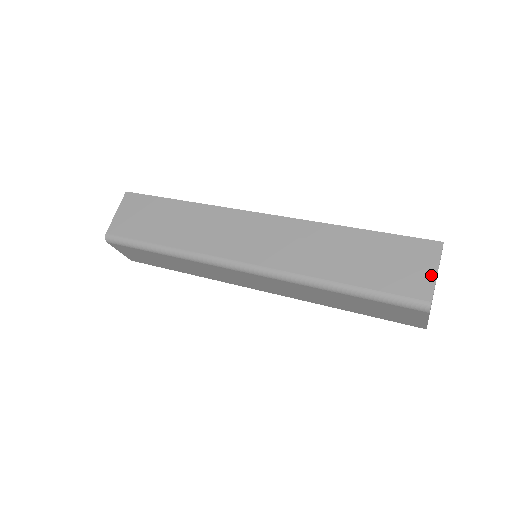
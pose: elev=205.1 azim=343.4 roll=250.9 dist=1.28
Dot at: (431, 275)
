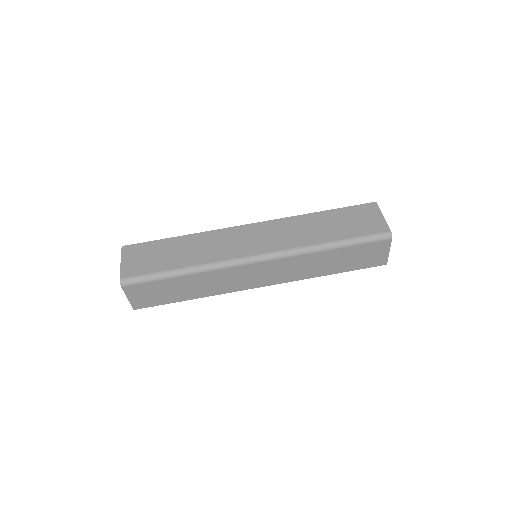
Dot at: (381, 219)
